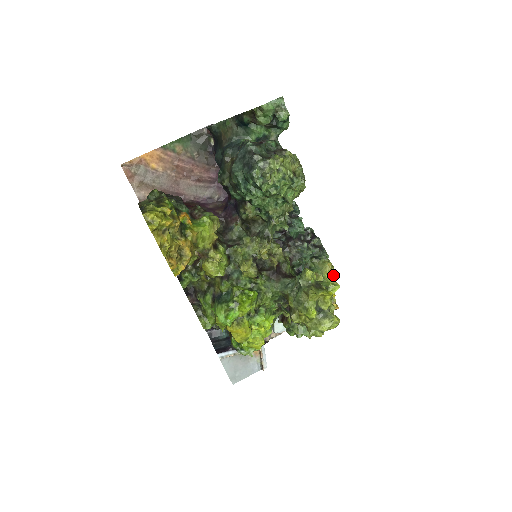
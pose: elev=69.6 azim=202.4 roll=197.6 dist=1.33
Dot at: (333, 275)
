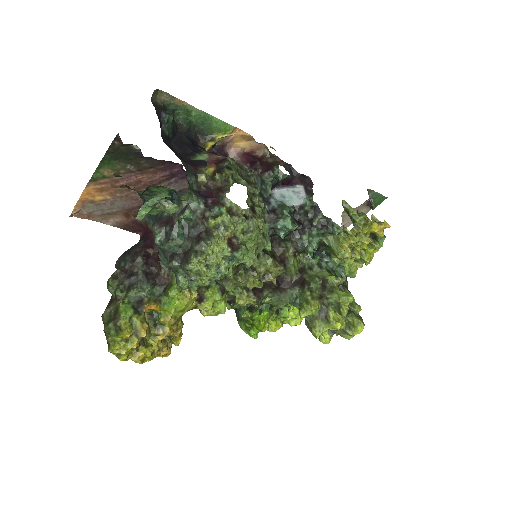
Dot at: (359, 234)
